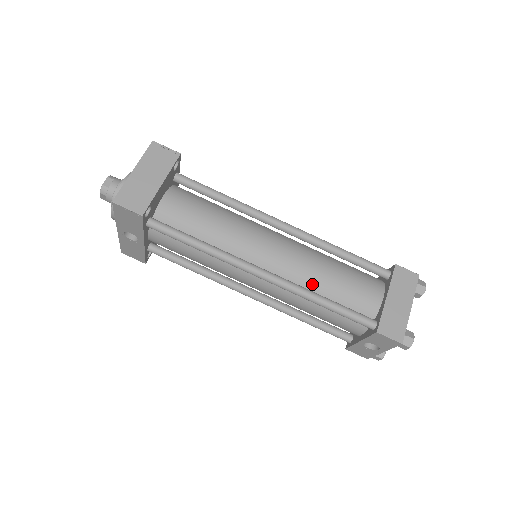
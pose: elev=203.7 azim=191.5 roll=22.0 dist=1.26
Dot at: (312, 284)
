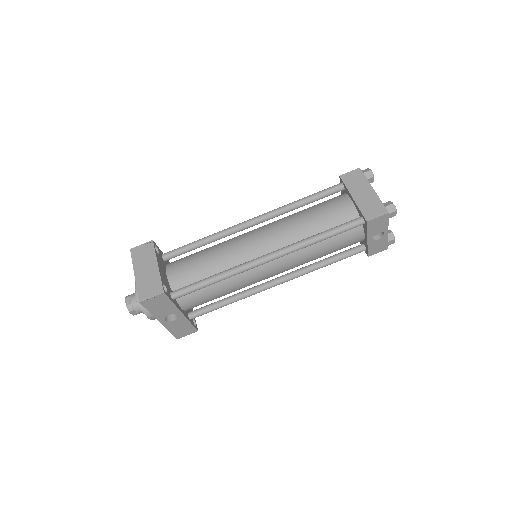
Dot at: (302, 235)
